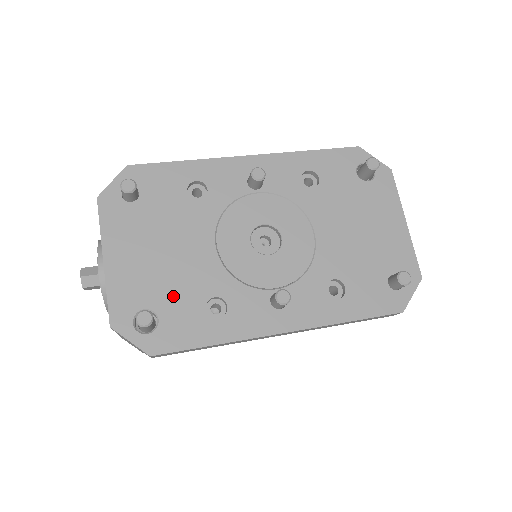
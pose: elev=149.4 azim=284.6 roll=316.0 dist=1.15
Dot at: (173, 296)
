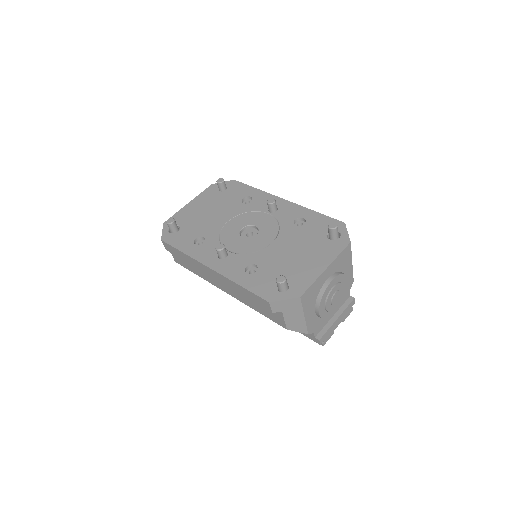
Dot at: (192, 227)
